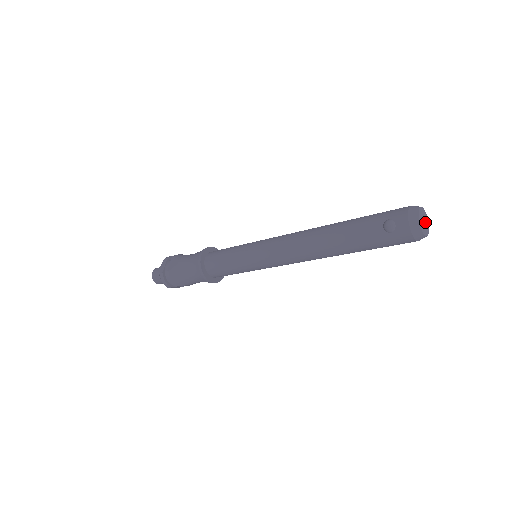
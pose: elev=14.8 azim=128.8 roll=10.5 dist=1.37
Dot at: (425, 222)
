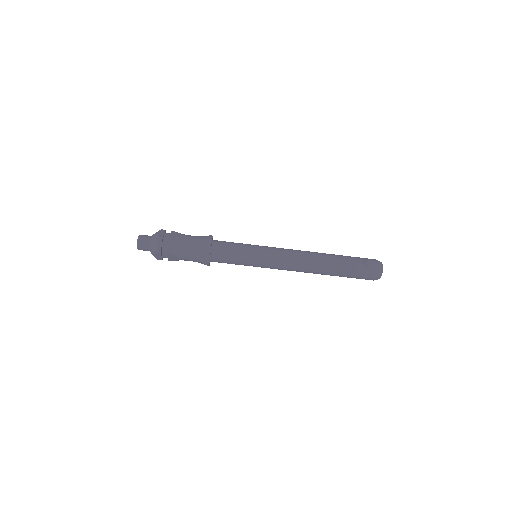
Dot at: occluded
